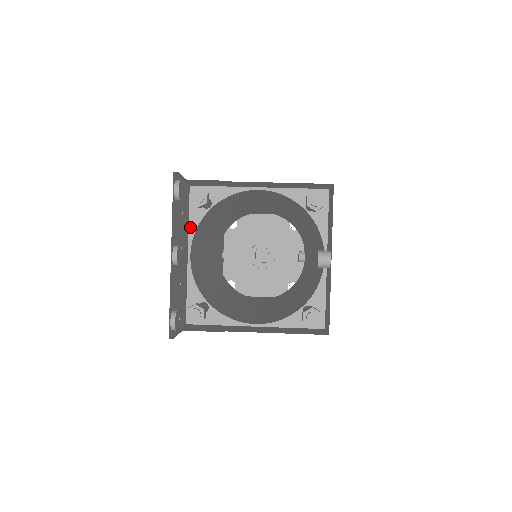
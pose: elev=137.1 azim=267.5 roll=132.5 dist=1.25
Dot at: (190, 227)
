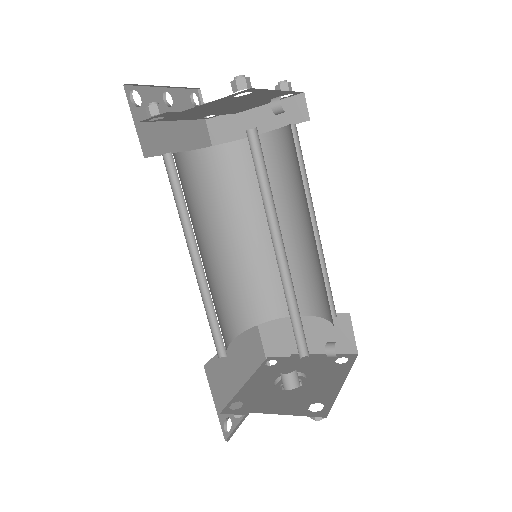
Dot at: (196, 150)
